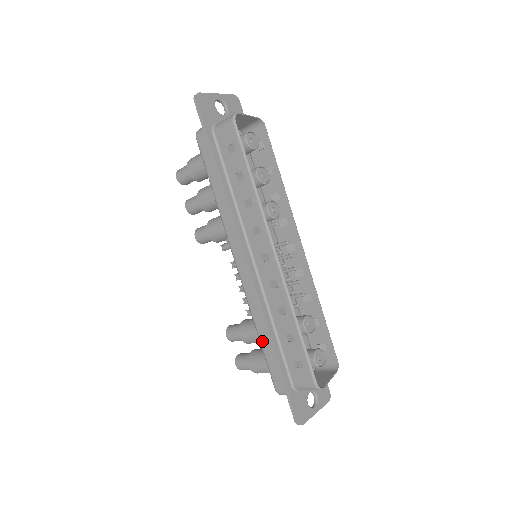
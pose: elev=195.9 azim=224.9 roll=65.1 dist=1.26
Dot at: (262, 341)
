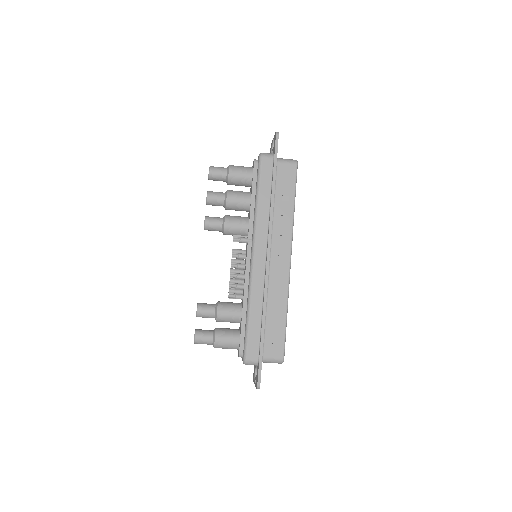
Dot at: (251, 318)
